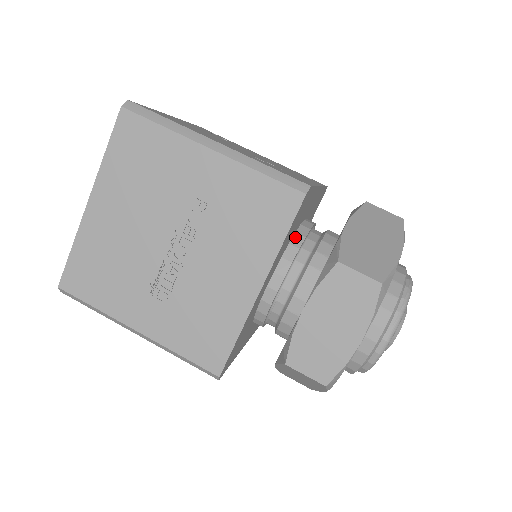
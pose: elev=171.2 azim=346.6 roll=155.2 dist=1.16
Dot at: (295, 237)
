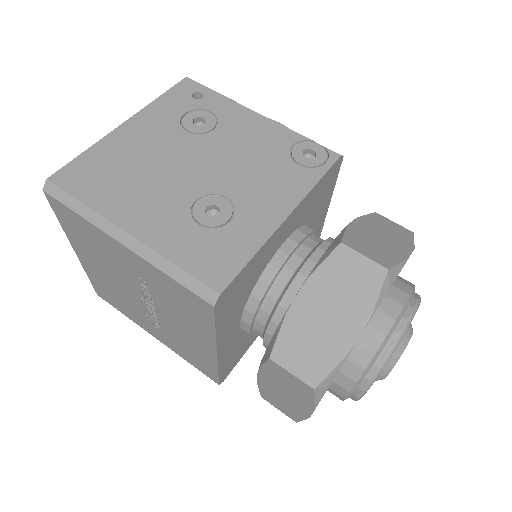
Dot at: (257, 285)
